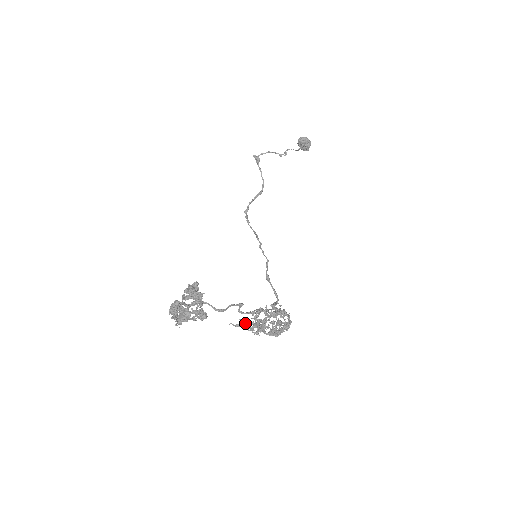
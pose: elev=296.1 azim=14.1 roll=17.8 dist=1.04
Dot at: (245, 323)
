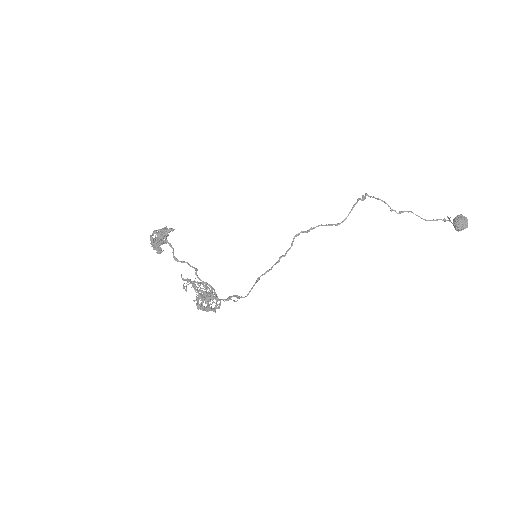
Dot at: occluded
